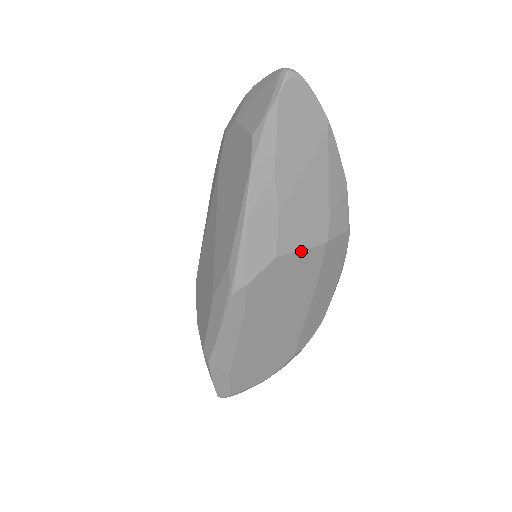
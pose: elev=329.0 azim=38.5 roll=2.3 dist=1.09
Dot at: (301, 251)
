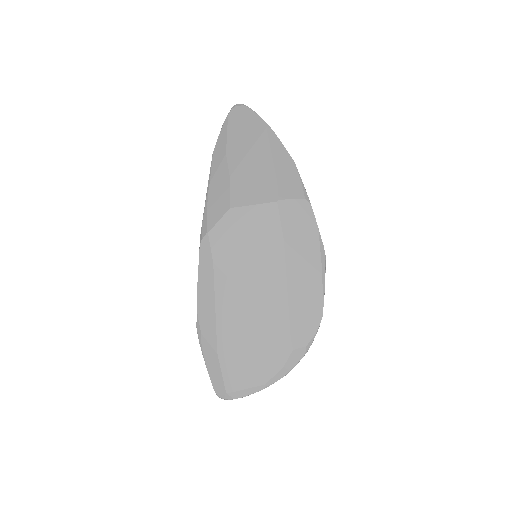
Dot at: (253, 206)
